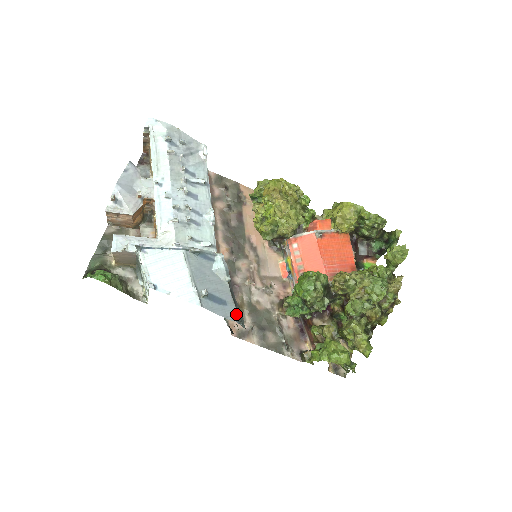
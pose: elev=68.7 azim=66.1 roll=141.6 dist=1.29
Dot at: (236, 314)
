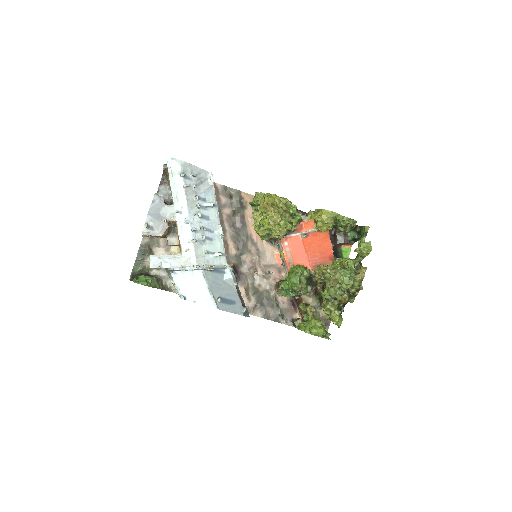
Dot at: (242, 309)
